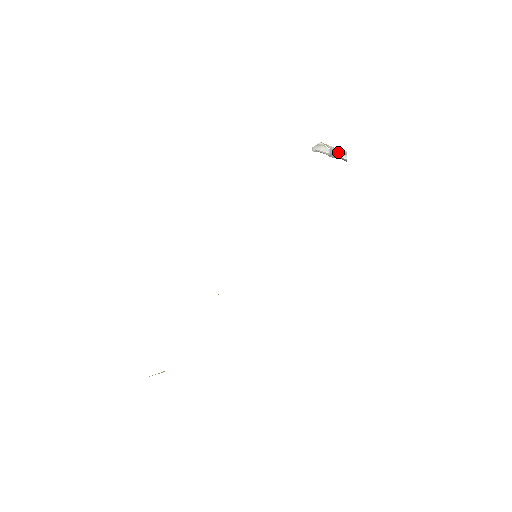
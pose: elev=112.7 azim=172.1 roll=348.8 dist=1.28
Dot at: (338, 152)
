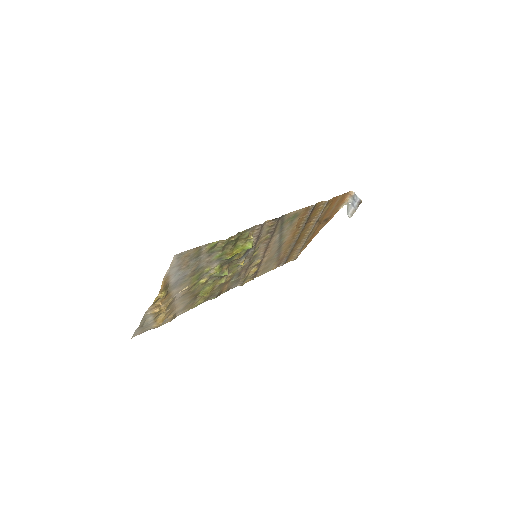
Dot at: (354, 200)
